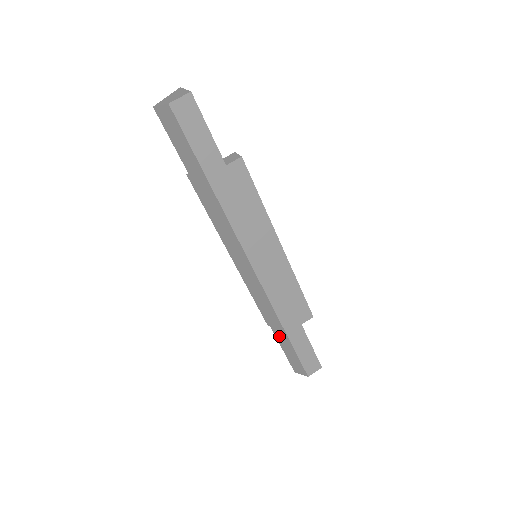
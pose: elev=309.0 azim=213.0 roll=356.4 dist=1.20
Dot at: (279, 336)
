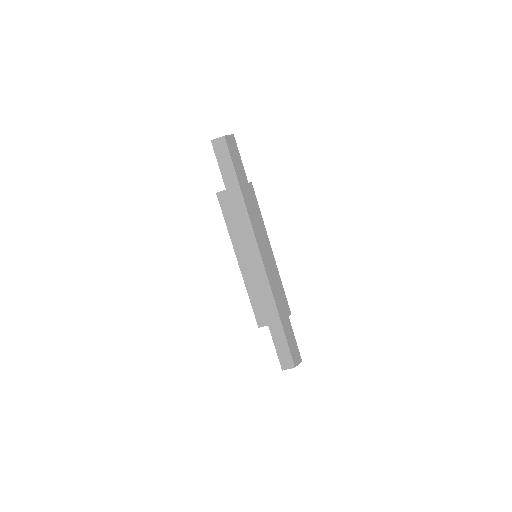
Dot at: (273, 326)
